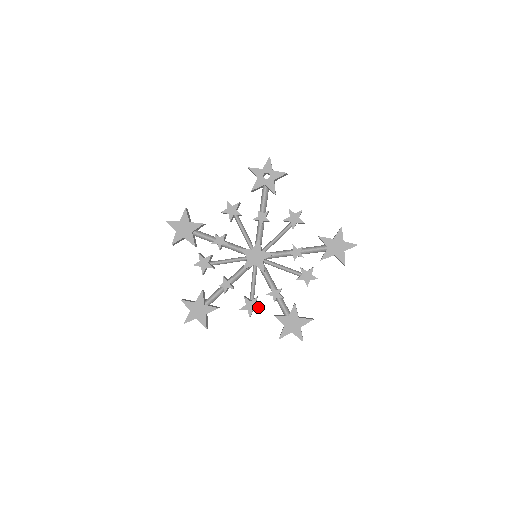
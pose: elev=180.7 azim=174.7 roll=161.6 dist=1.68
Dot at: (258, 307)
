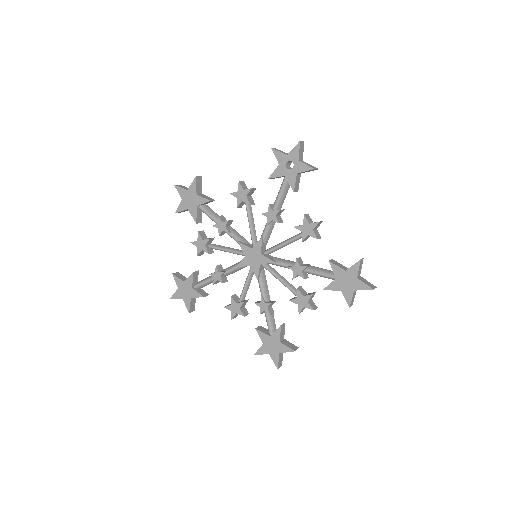
Dot at: (242, 313)
